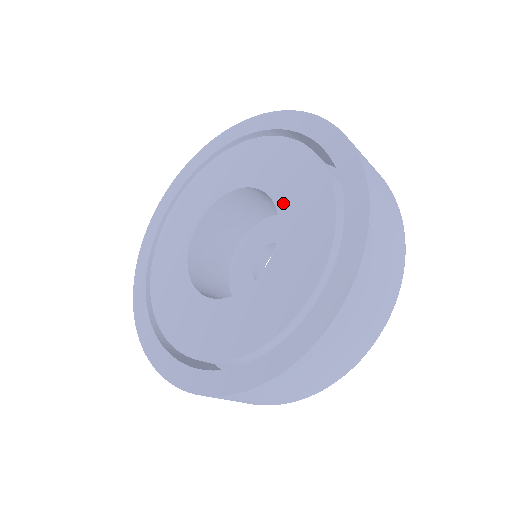
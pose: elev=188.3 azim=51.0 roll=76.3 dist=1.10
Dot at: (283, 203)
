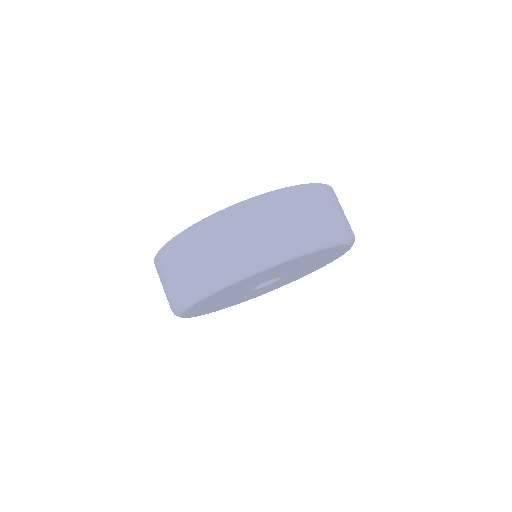
Dot at: occluded
